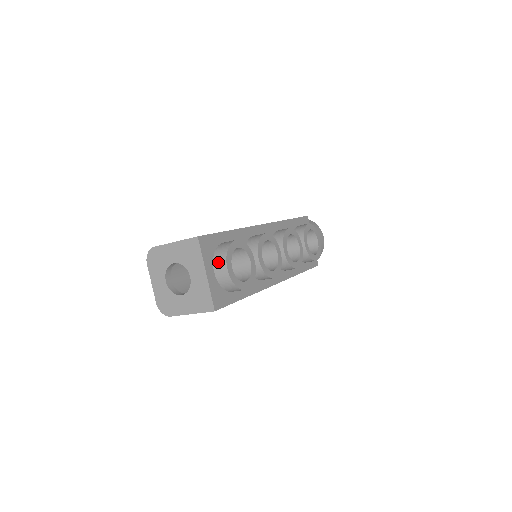
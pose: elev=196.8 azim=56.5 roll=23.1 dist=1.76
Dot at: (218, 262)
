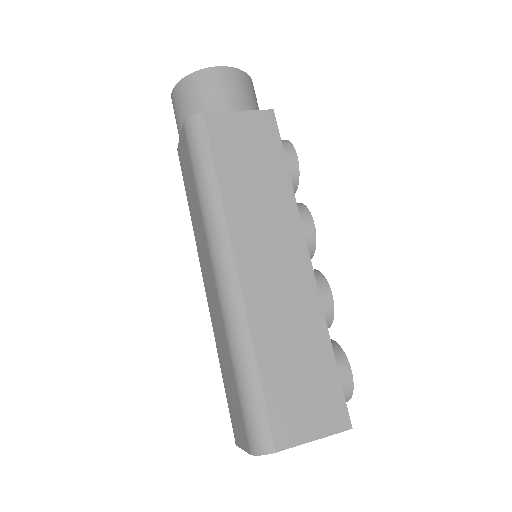
Dot at: occluded
